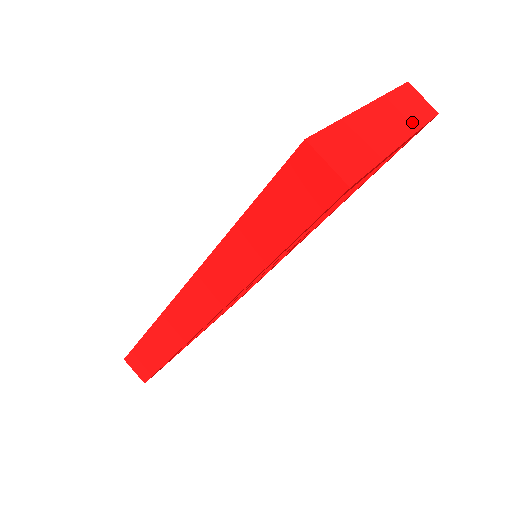
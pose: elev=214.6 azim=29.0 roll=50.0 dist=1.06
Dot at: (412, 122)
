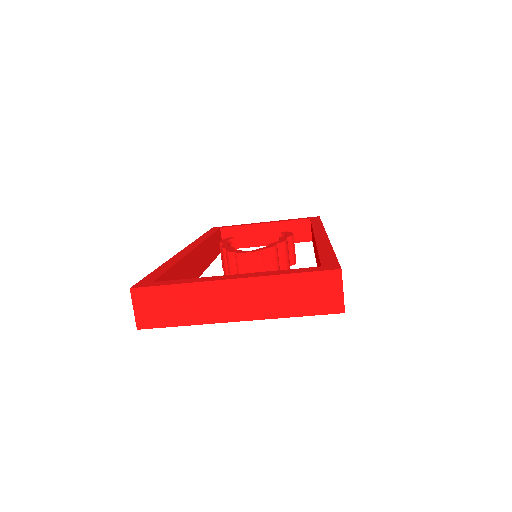
Dot at: (280, 309)
